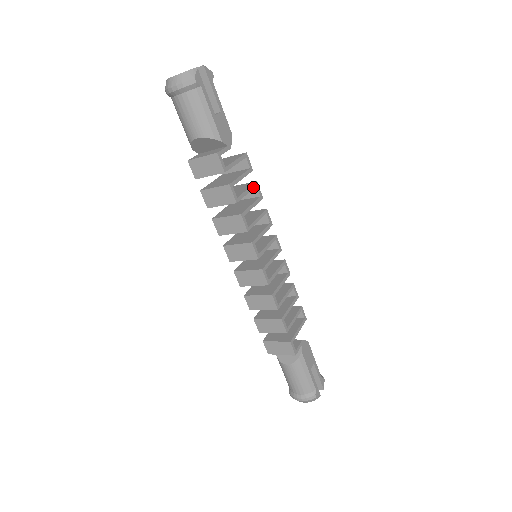
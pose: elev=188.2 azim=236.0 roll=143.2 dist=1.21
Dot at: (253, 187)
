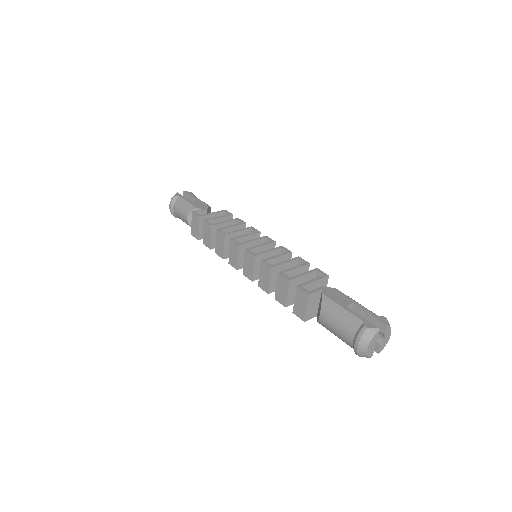
Dot at: (233, 220)
